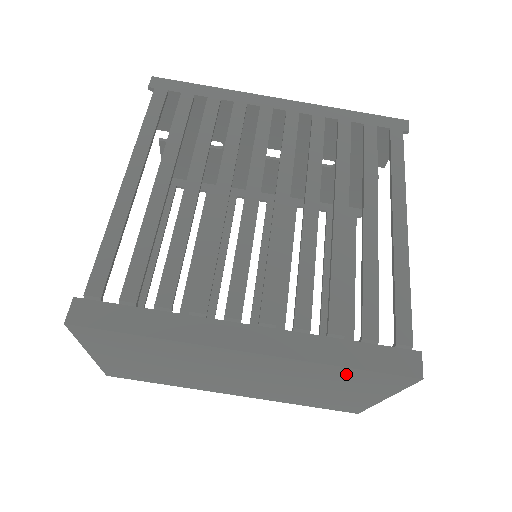
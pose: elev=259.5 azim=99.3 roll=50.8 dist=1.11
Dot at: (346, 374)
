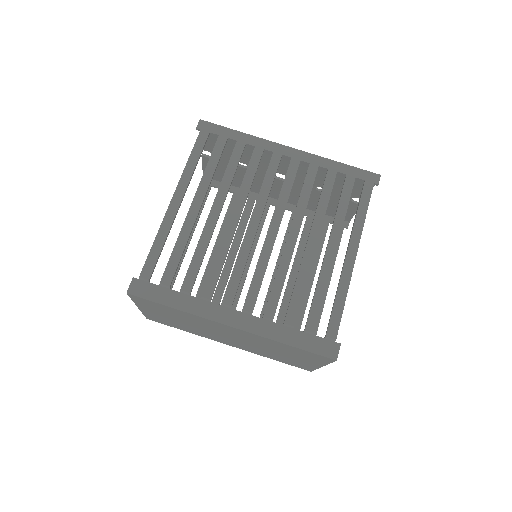
Dot at: (292, 349)
